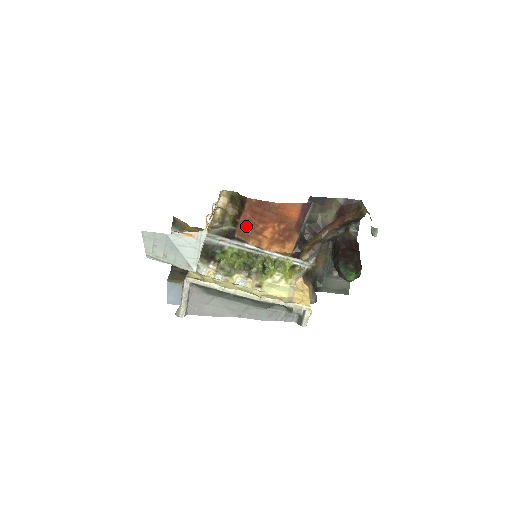
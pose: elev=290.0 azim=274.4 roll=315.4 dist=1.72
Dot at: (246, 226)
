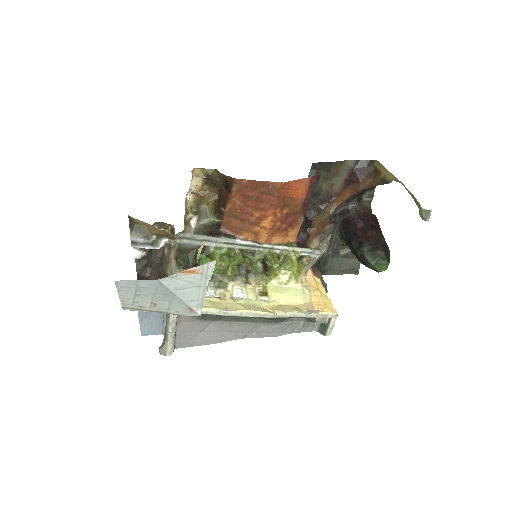
Dot at: (235, 216)
